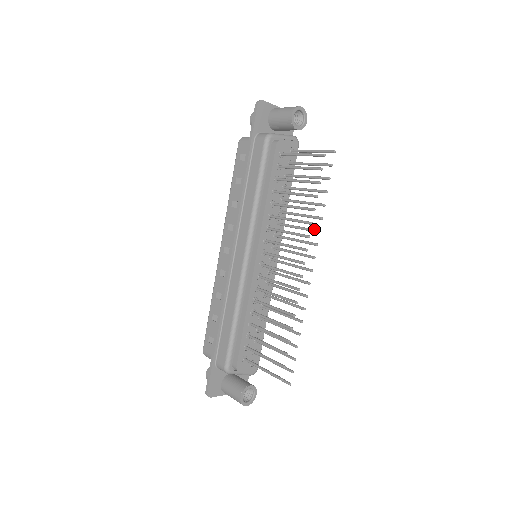
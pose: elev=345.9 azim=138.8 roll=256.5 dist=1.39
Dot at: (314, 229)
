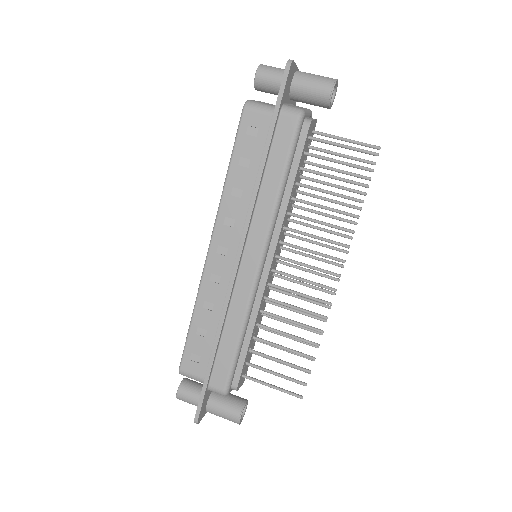
Dot at: (345, 234)
